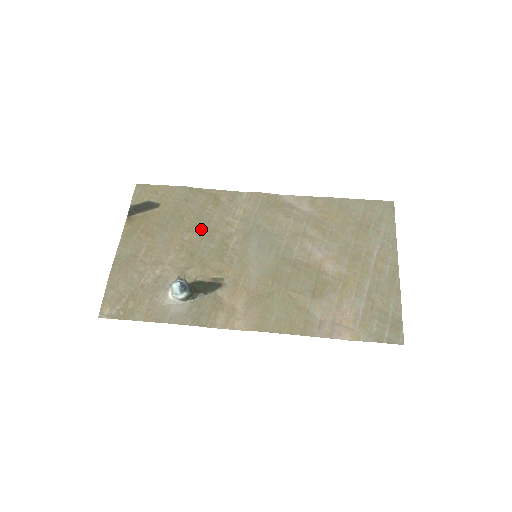
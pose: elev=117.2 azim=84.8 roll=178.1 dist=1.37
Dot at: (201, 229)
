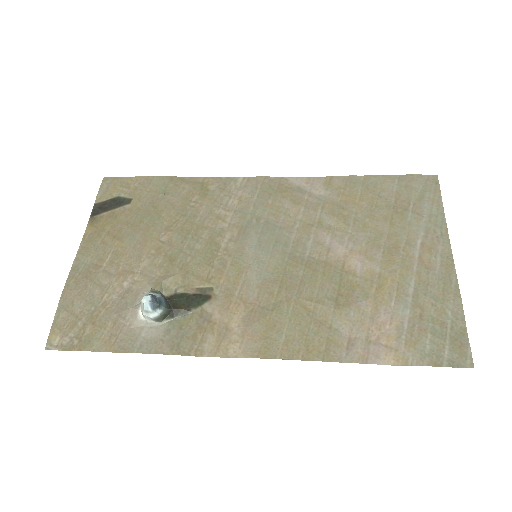
Dot at: (183, 226)
